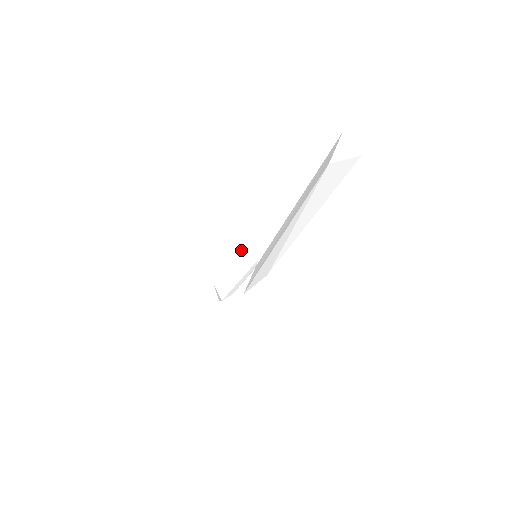
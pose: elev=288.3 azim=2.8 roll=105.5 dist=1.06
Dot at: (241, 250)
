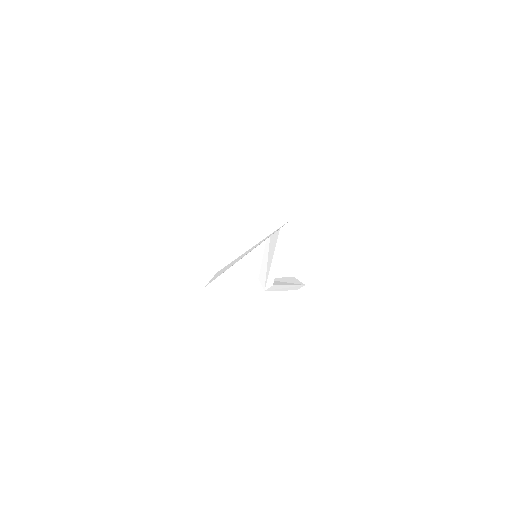
Dot at: (265, 251)
